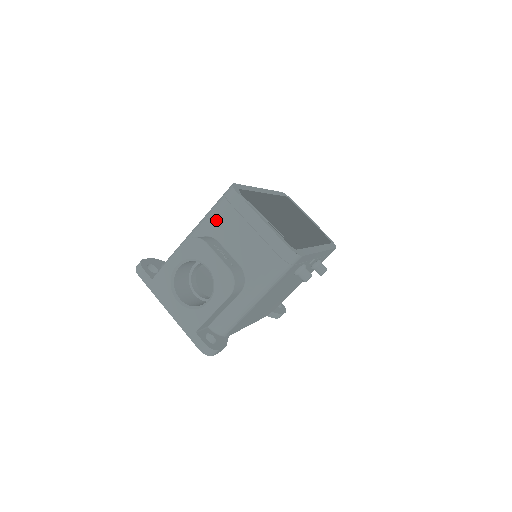
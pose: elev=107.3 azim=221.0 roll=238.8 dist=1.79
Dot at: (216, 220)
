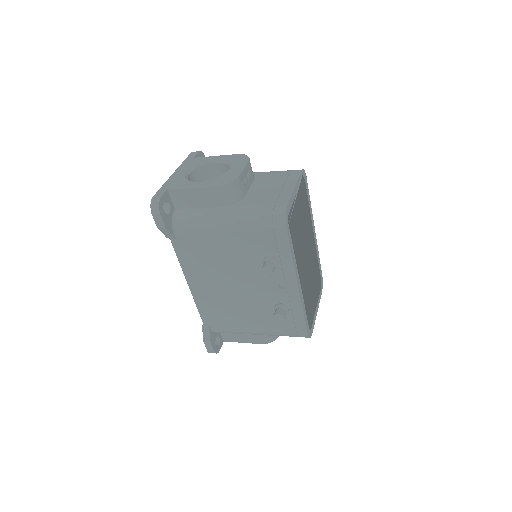
Dot at: (270, 173)
